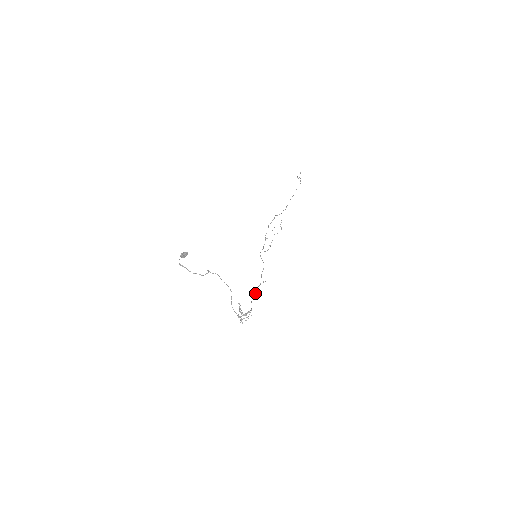
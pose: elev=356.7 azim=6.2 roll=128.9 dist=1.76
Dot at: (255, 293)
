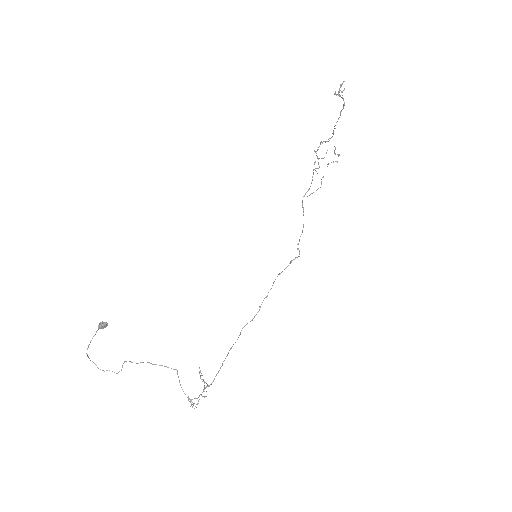
Dot at: occluded
